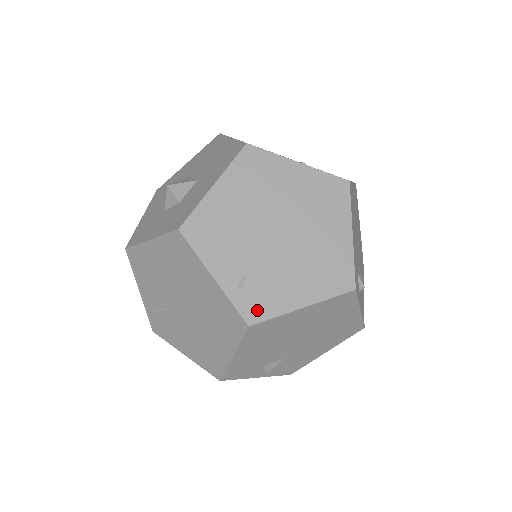
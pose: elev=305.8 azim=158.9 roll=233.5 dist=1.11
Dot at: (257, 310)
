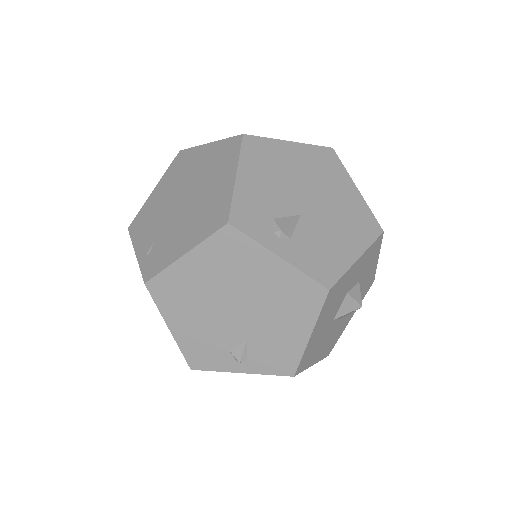
Dot at: (153, 268)
